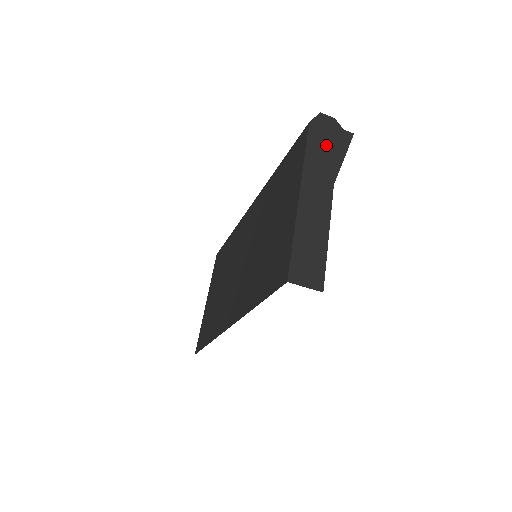
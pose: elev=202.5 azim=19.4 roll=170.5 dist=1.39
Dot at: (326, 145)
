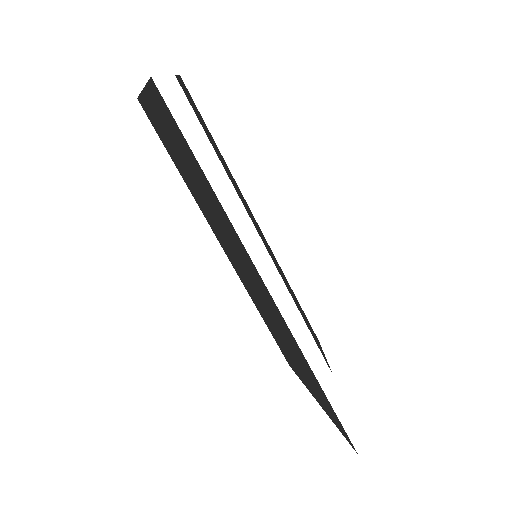
Dot at: occluded
